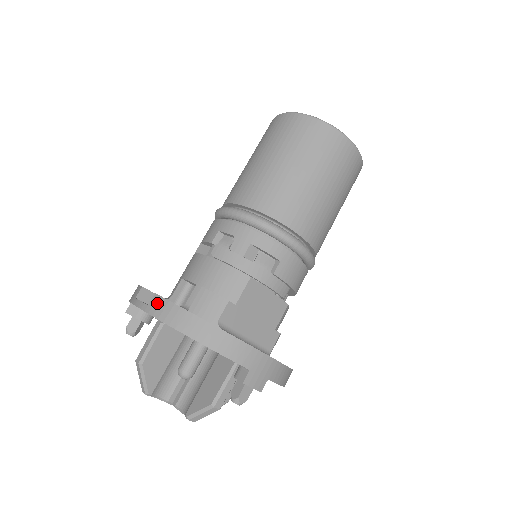
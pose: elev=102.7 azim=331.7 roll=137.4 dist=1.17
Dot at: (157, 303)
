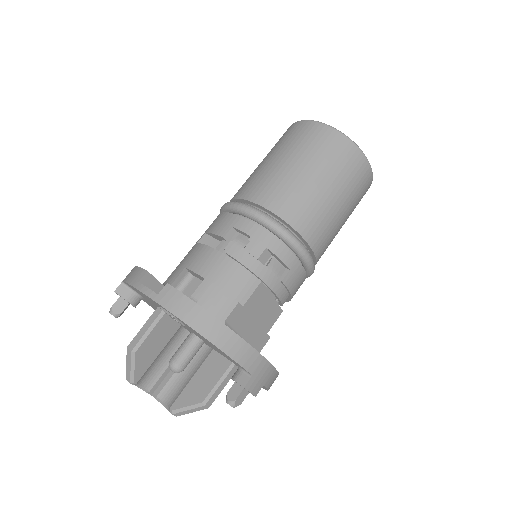
Dot at: (169, 294)
